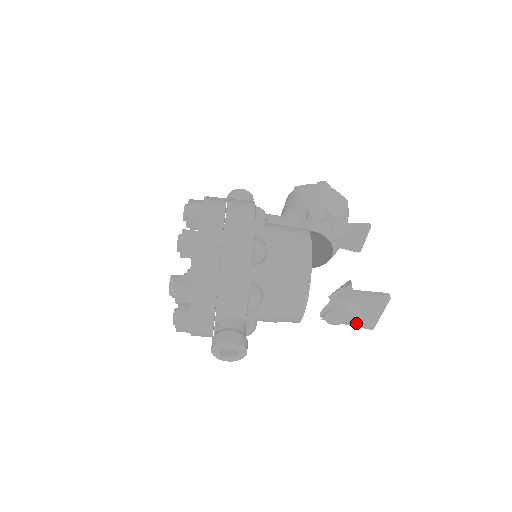
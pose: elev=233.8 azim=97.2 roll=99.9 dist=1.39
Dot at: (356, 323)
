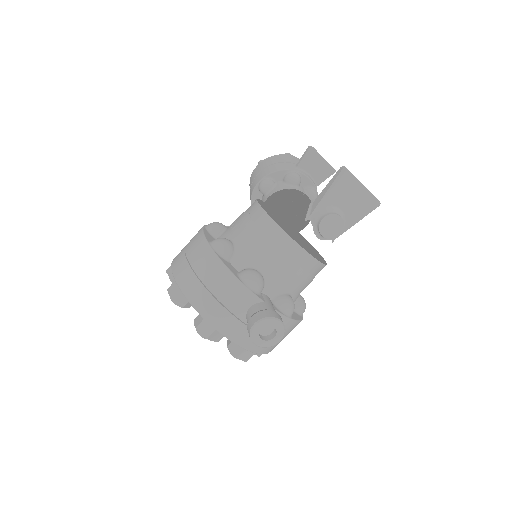
Dot at: (360, 214)
